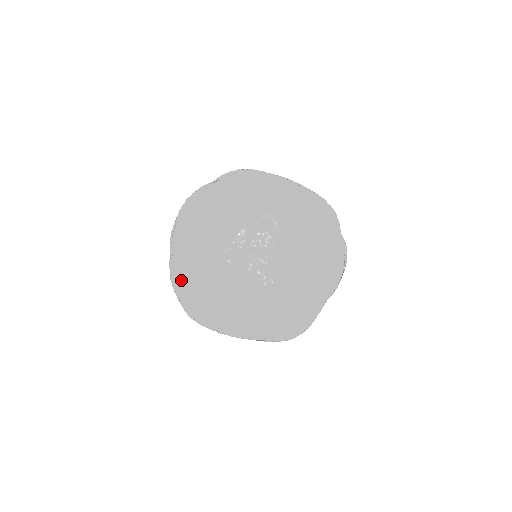
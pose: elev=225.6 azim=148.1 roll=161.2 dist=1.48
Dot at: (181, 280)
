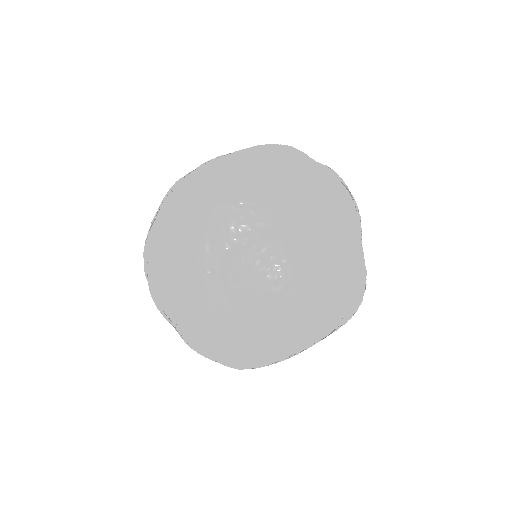
Dot at: (196, 342)
